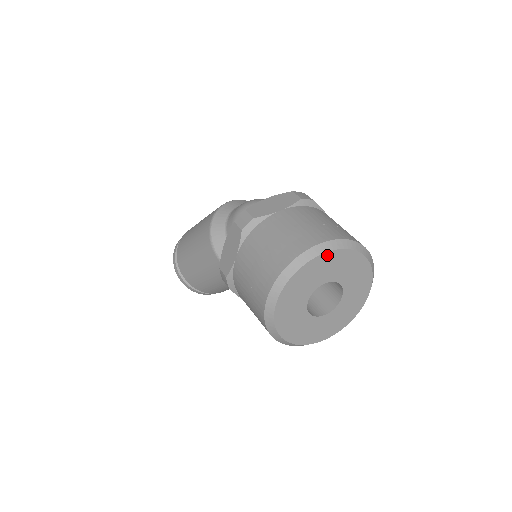
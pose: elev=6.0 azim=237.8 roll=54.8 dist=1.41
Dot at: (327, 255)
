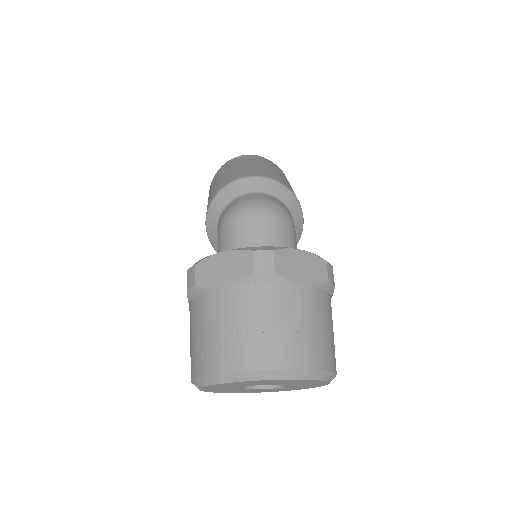
Dot at: (240, 382)
